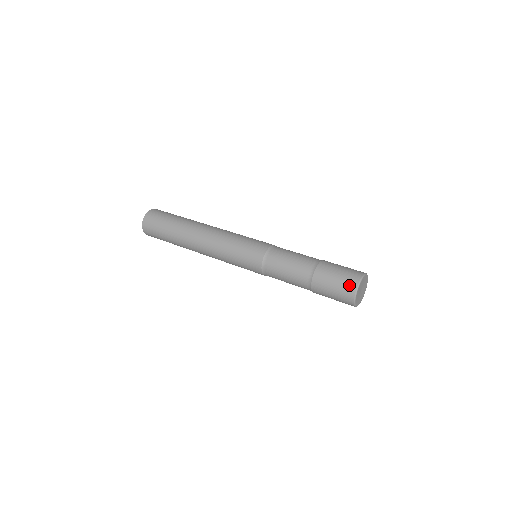
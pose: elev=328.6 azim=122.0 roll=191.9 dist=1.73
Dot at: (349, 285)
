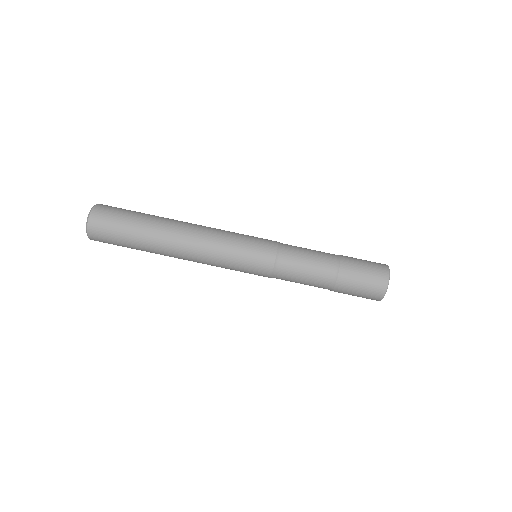
Dot at: (371, 299)
